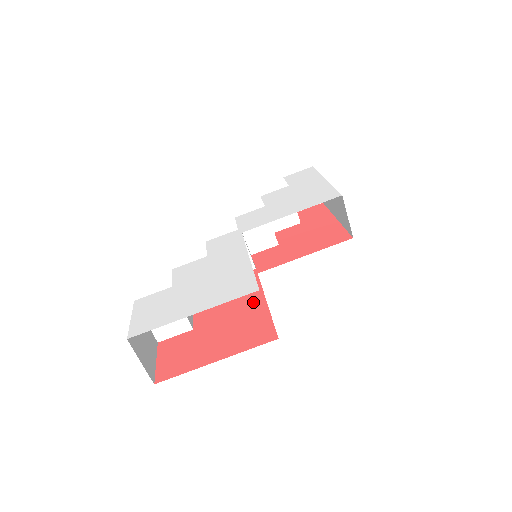
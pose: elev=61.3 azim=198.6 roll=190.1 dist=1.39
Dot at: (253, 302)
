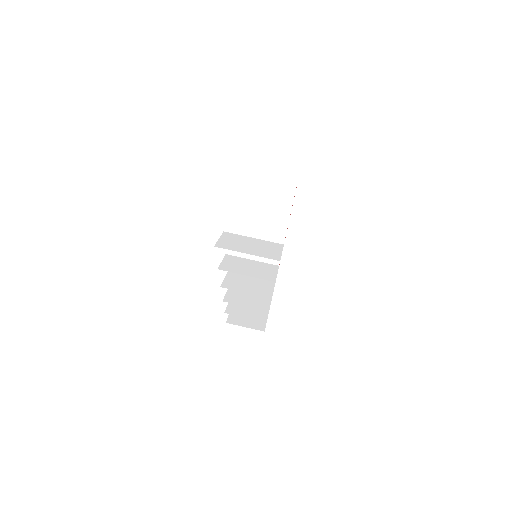
Dot at: occluded
